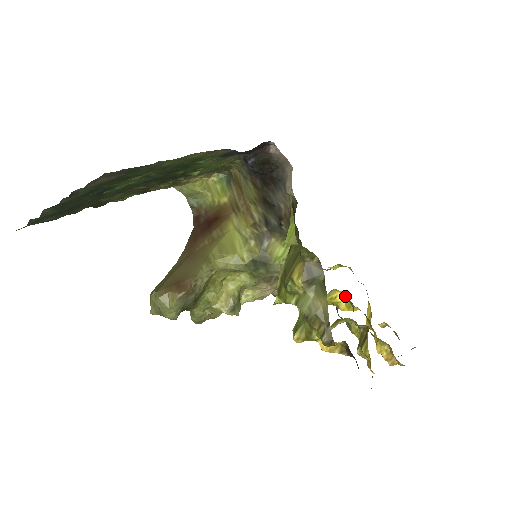
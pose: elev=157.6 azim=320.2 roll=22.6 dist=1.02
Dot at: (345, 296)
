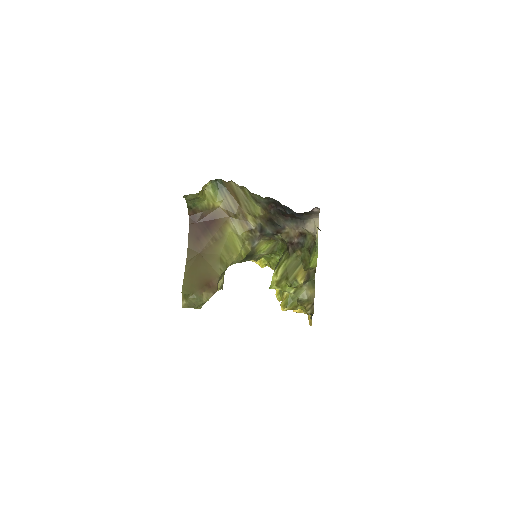
Dot at: occluded
